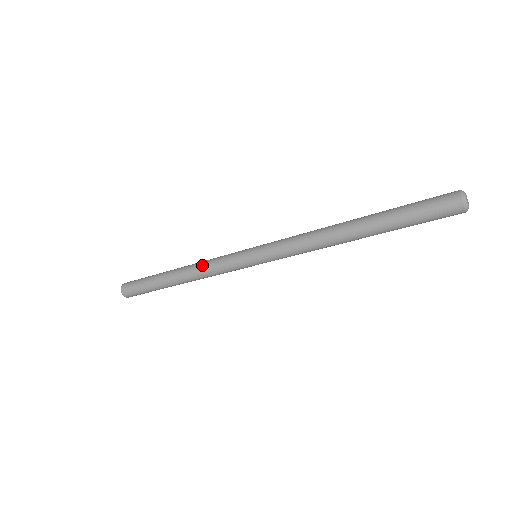
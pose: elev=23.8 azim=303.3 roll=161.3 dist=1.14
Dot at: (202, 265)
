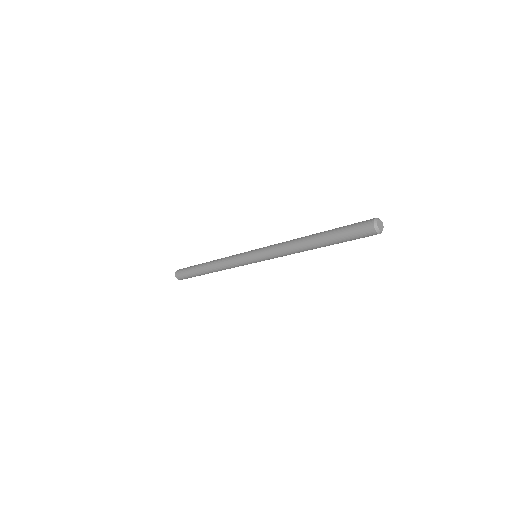
Dot at: (223, 260)
